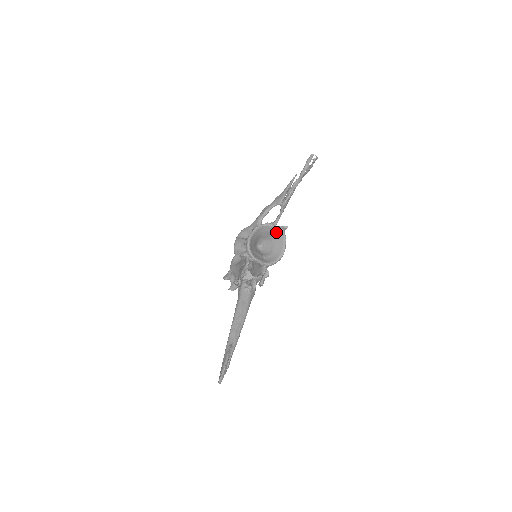
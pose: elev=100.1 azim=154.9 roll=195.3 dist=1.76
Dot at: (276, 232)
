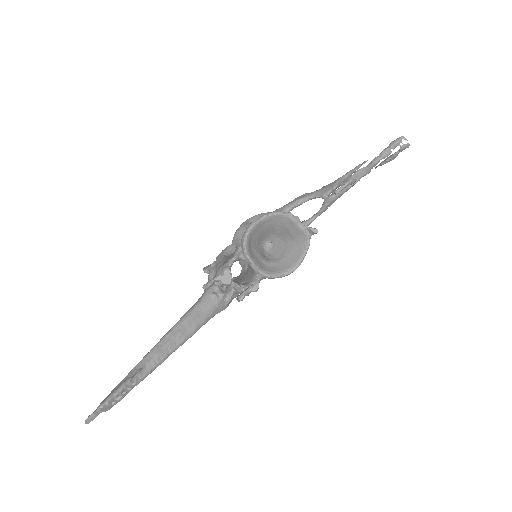
Dot at: (298, 232)
